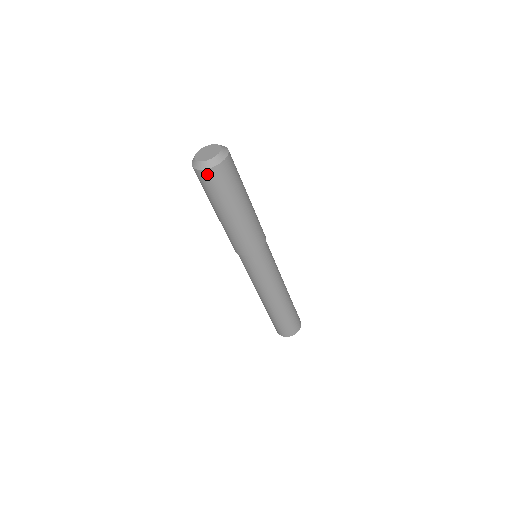
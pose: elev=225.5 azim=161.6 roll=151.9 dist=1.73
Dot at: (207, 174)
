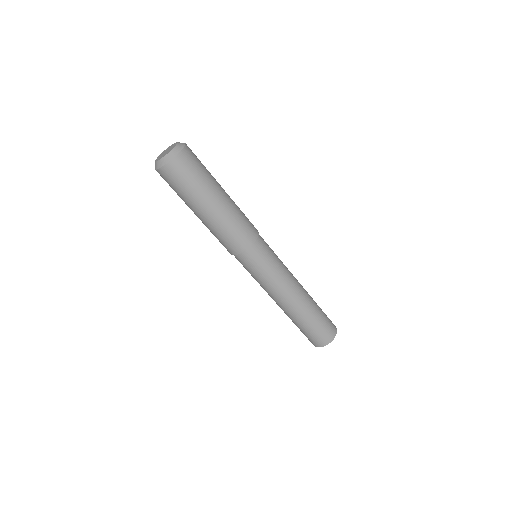
Dot at: (172, 167)
